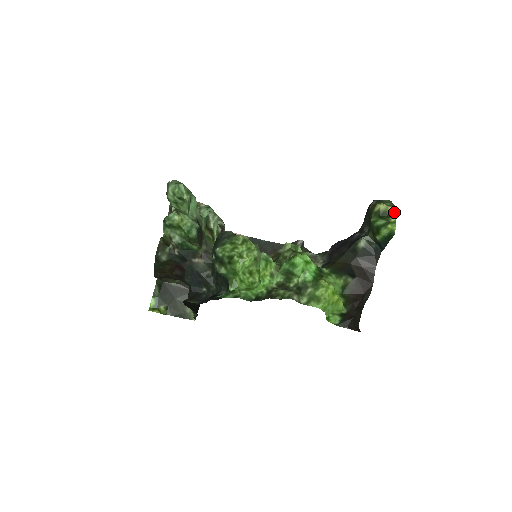
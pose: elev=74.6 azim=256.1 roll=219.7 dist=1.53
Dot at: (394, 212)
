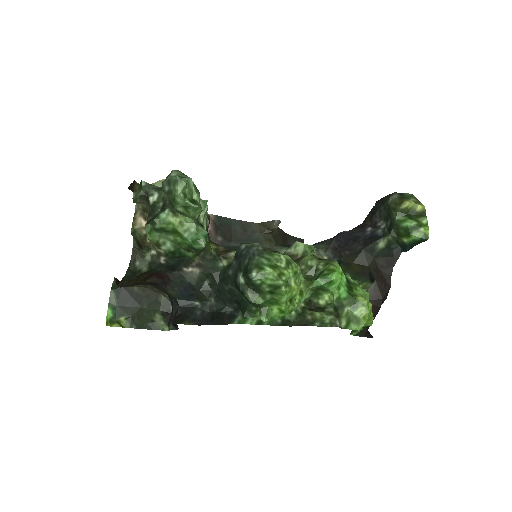
Dot at: (424, 212)
